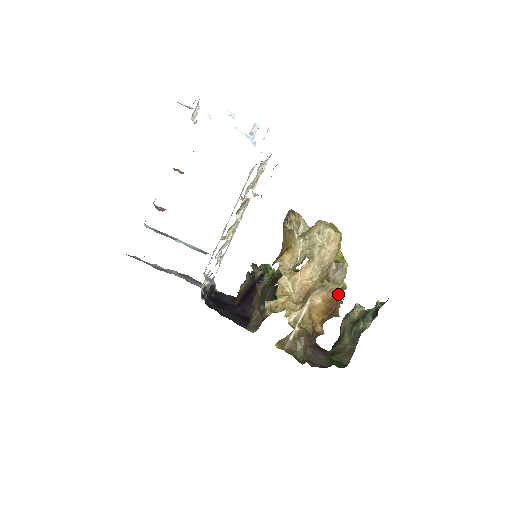
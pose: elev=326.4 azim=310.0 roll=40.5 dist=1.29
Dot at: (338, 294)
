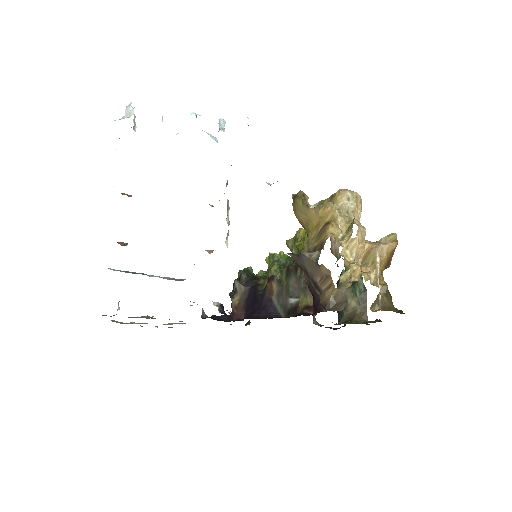
Dot at: occluded
